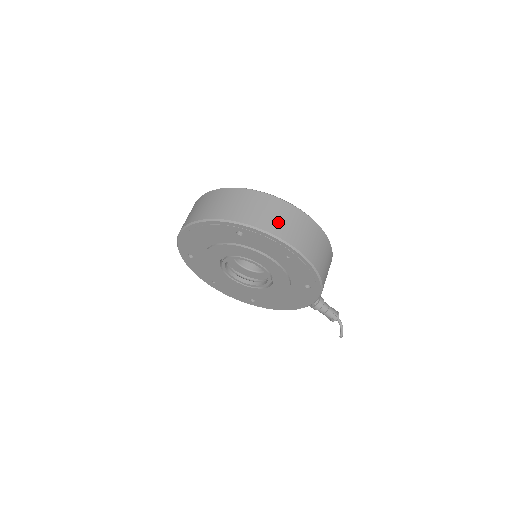
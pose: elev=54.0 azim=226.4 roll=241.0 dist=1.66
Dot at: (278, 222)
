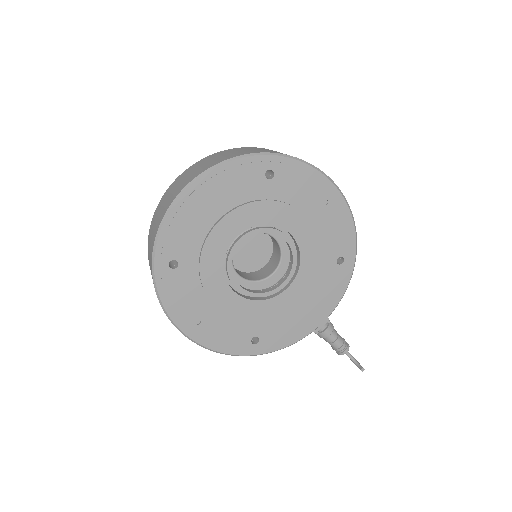
Dot at: occluded
